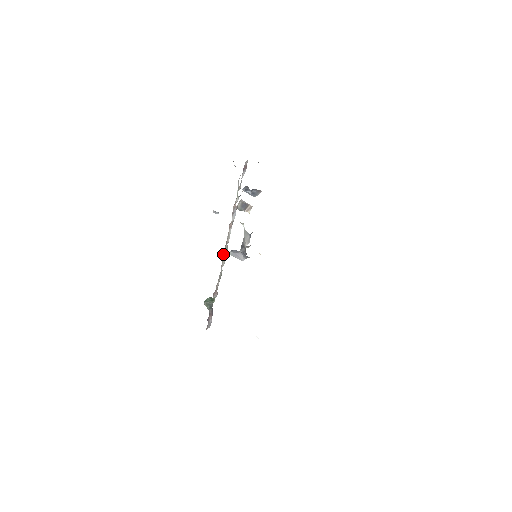
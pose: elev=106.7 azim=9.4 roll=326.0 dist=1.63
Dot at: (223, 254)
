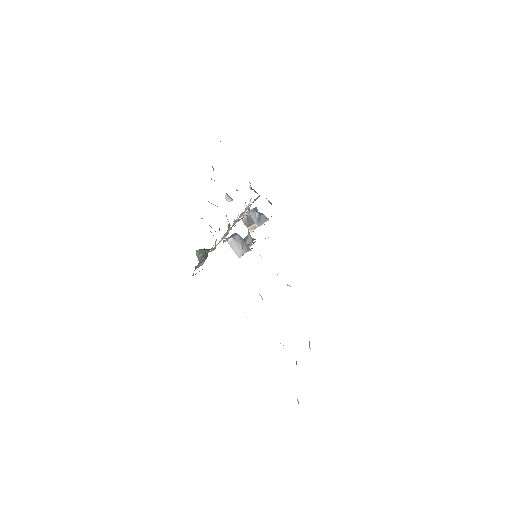
Dot at: (224, 234)
